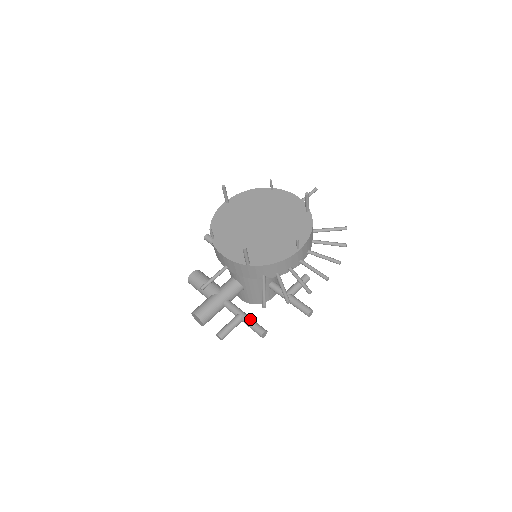
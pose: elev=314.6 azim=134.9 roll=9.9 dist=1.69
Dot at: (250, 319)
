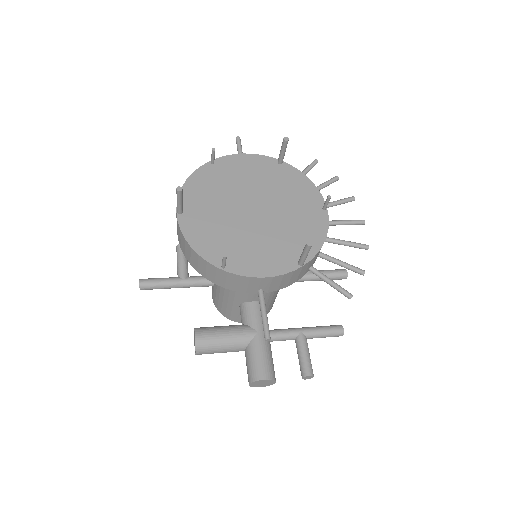
Dot at: (316, 328)
